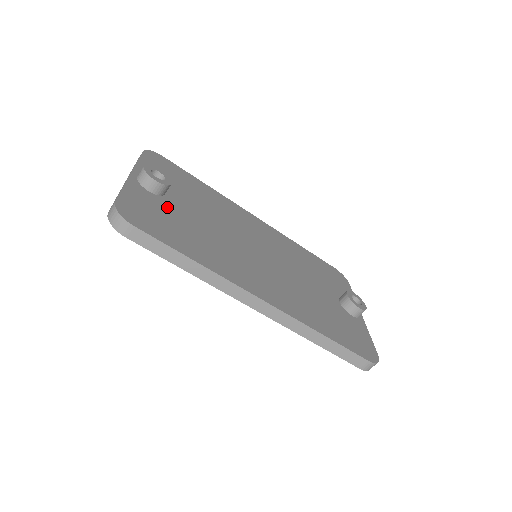
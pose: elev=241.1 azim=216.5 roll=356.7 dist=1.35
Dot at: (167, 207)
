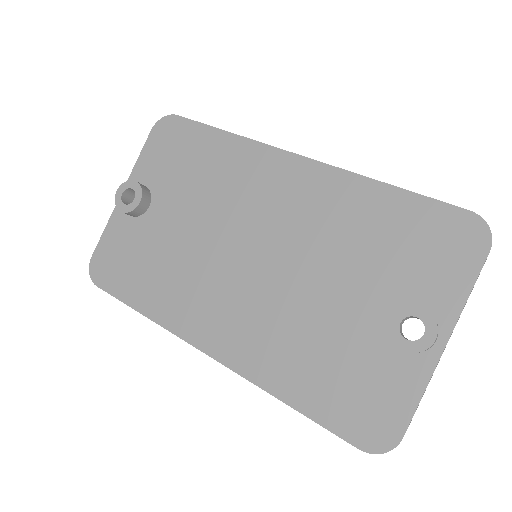
Dot at: (142, 233)
